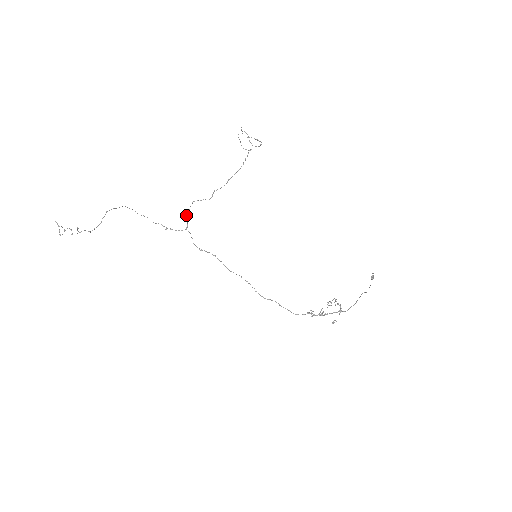
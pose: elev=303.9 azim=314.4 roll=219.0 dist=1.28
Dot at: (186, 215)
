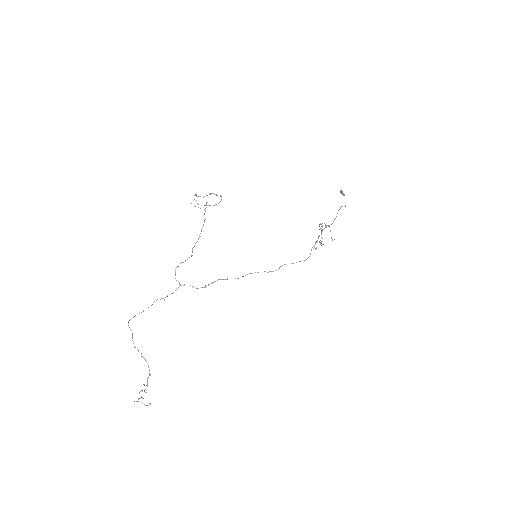
Dot at: occluded
